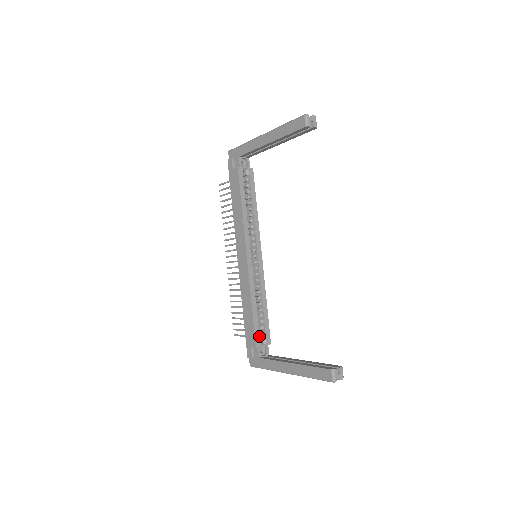
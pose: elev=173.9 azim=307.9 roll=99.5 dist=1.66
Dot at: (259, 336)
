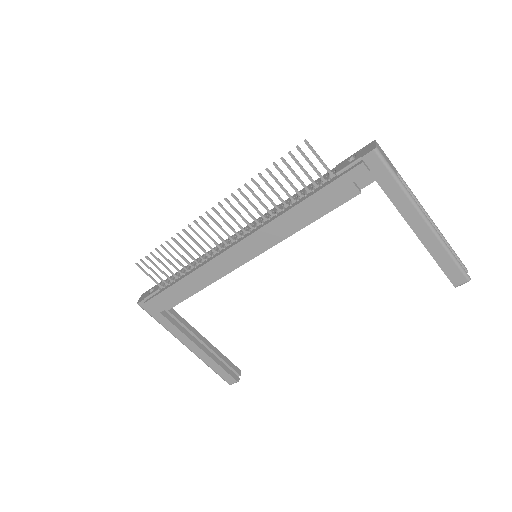
Dot at: occluded
